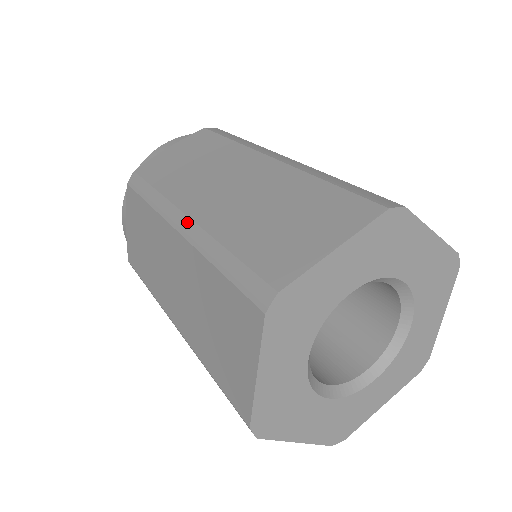
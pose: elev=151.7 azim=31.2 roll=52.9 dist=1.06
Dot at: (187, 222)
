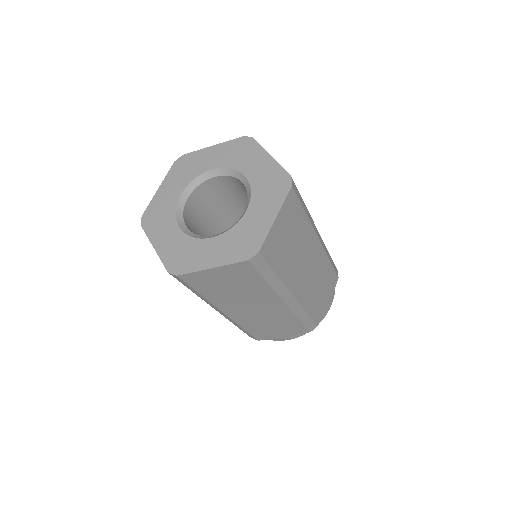
Dot at: occluded
